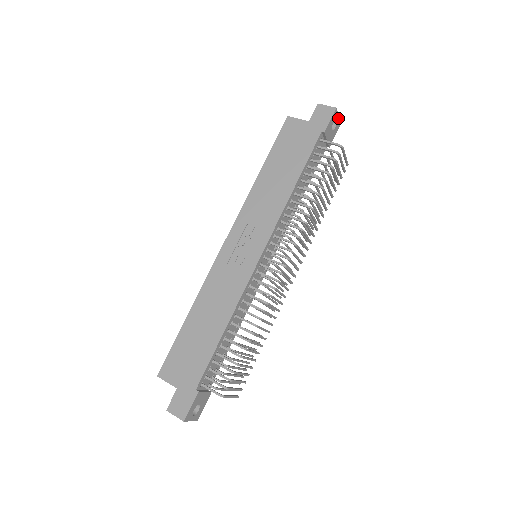
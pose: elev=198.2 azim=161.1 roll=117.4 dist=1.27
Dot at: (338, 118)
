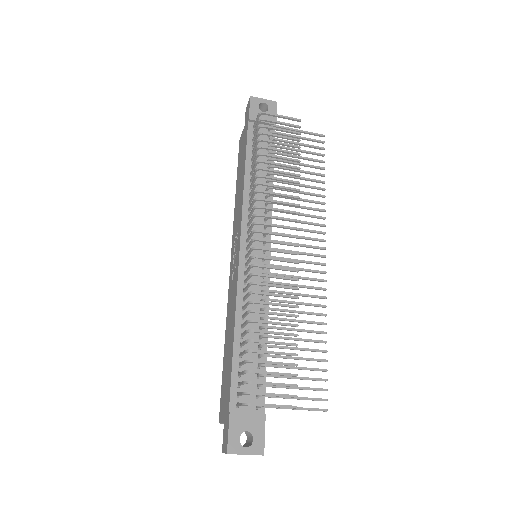
Dot at: (265, 101)
